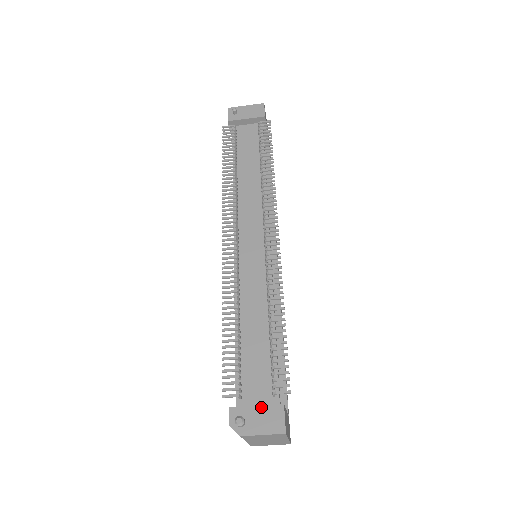
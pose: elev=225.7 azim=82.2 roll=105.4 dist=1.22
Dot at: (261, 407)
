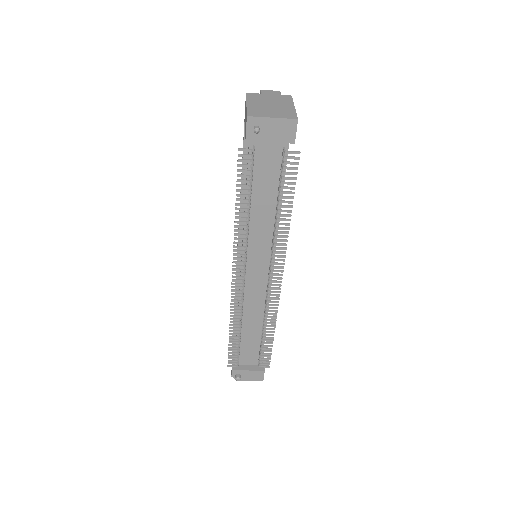
Dot at: (251, 371)
